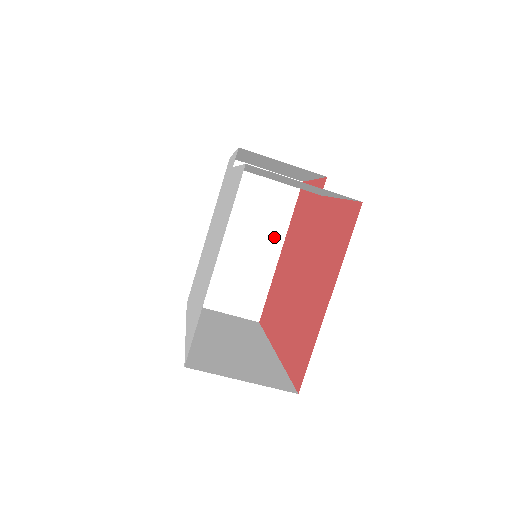
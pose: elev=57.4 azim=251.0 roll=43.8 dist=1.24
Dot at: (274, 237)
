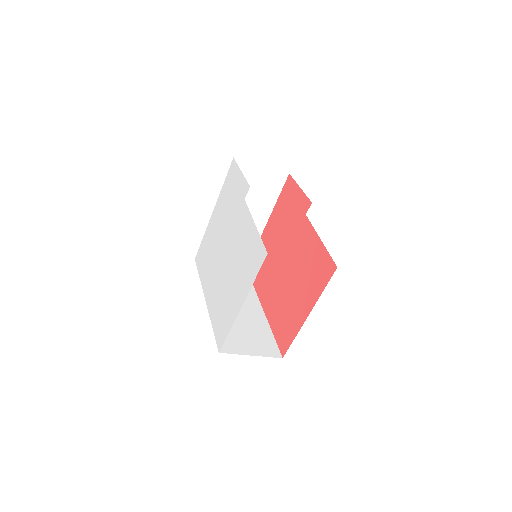
Dot at: (263, 213)
